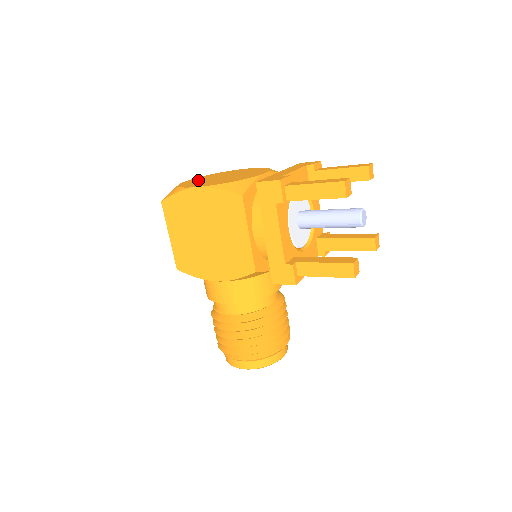
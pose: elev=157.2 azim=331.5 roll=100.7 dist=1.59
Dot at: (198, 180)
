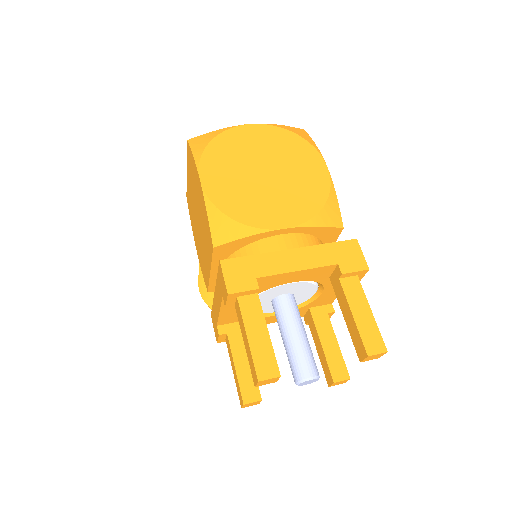
Dot at: (246, 144)
